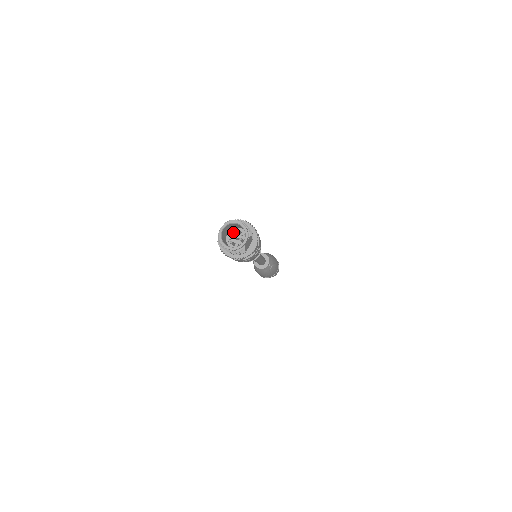
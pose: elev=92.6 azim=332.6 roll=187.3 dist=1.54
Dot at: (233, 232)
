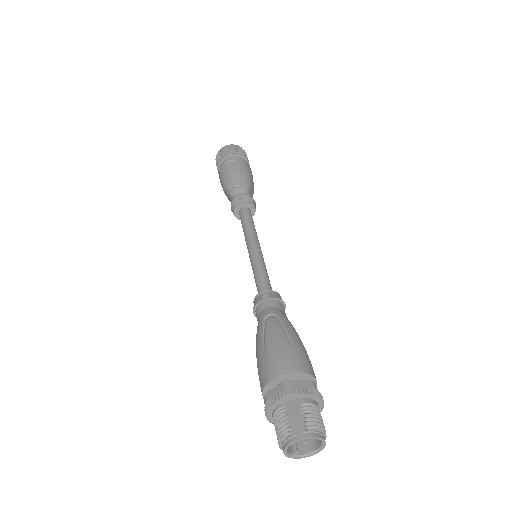
Dot at: occluded
